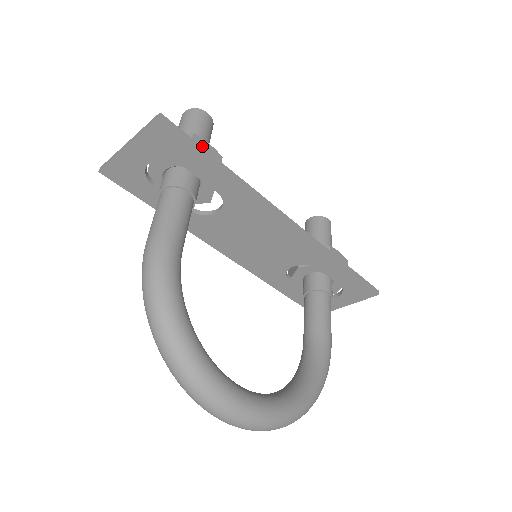
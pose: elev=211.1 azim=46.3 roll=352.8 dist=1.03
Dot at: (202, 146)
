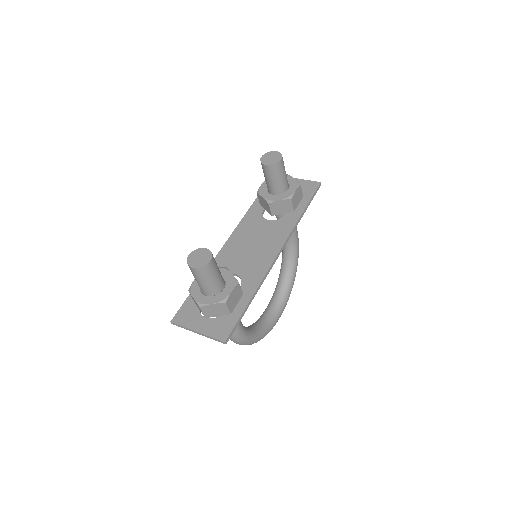
Dot at: (231, 299)
